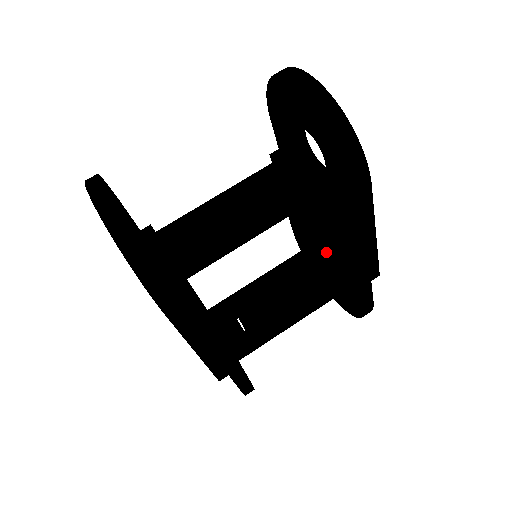
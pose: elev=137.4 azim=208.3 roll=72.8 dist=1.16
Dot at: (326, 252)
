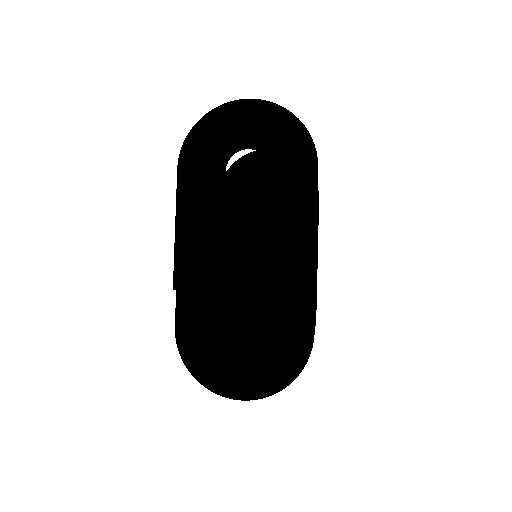
Dot at: occluded
